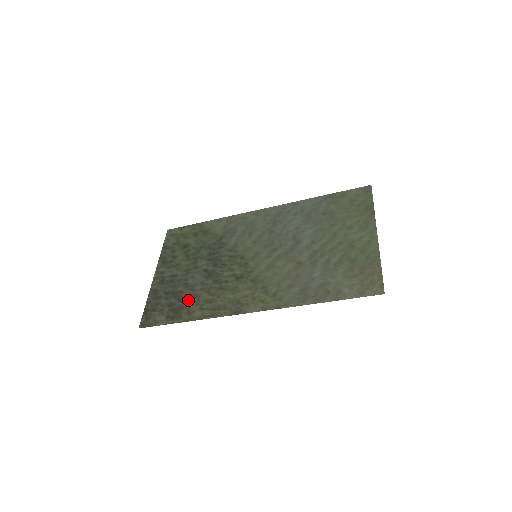
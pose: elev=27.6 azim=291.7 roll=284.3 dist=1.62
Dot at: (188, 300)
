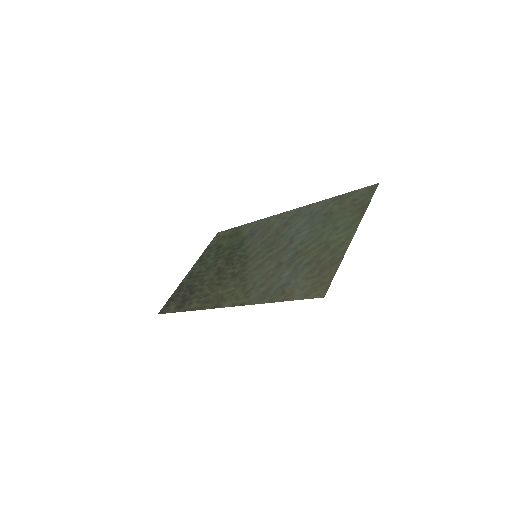
Dot at: (195, 293)
